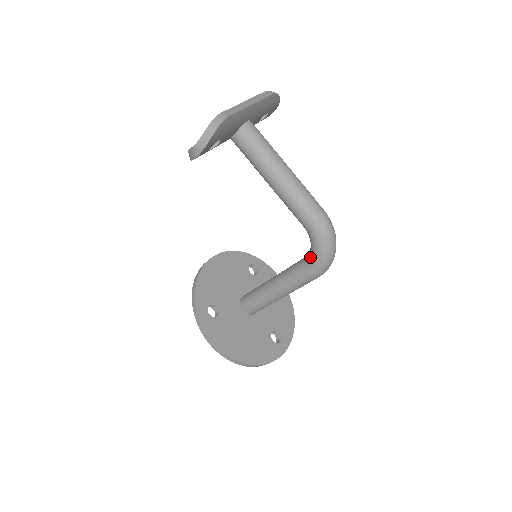
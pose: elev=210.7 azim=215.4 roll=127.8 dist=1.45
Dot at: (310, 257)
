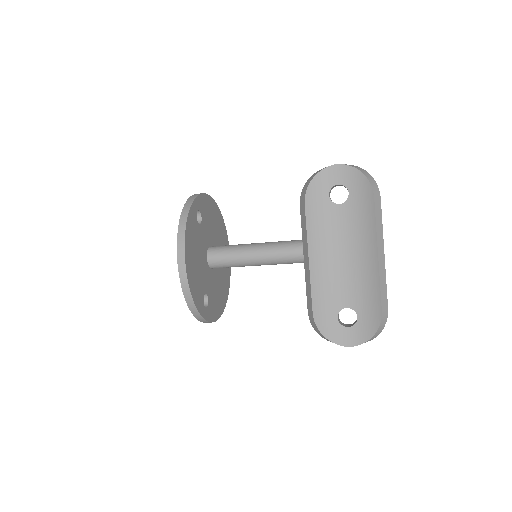
Dot at: occluded
